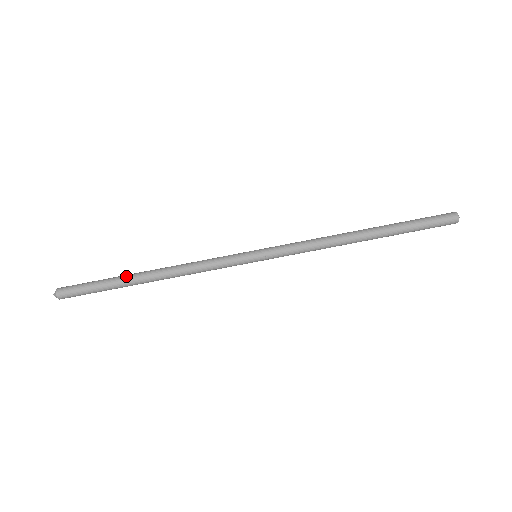
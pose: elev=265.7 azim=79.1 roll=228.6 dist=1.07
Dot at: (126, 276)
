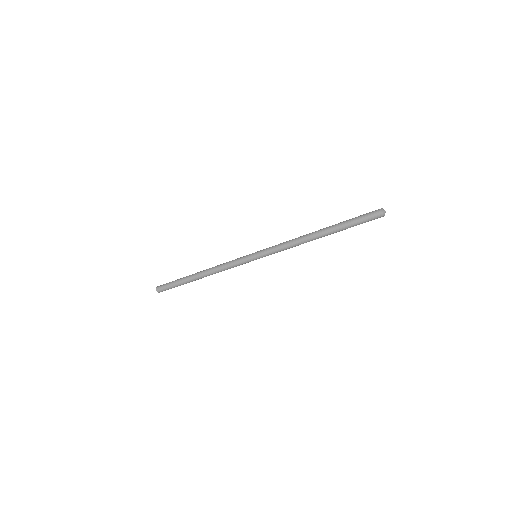
Dot at: (189, 281)
